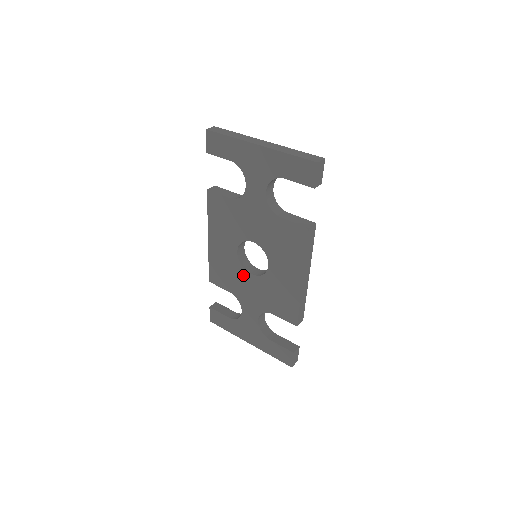
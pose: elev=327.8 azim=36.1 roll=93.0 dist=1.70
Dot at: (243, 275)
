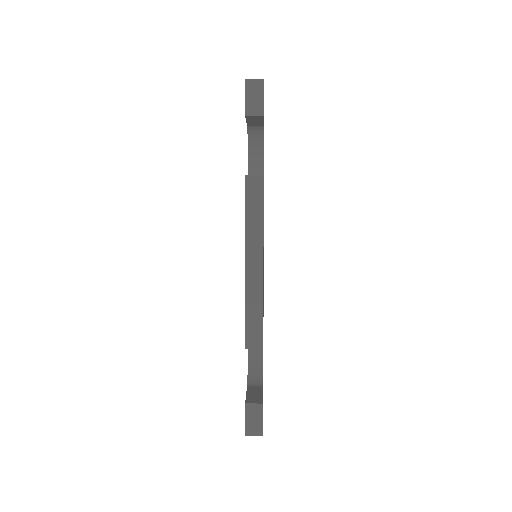
Dot at: occluded
